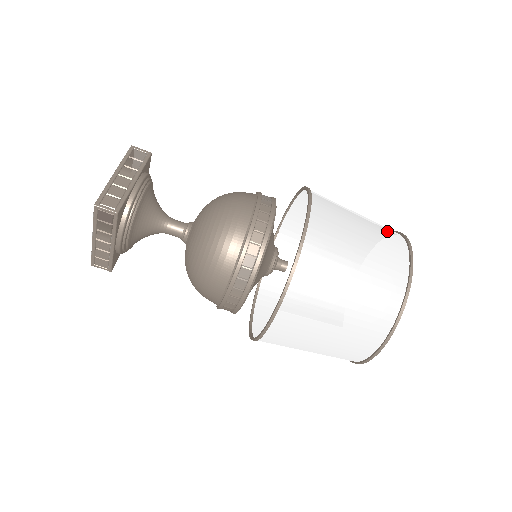
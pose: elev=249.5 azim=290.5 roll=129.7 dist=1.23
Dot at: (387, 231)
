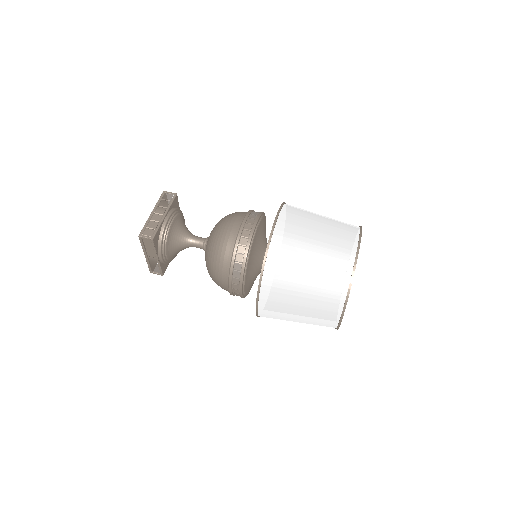
Dot at: occluded
